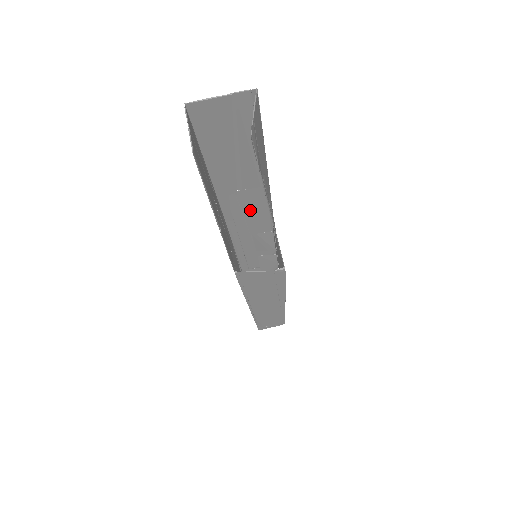
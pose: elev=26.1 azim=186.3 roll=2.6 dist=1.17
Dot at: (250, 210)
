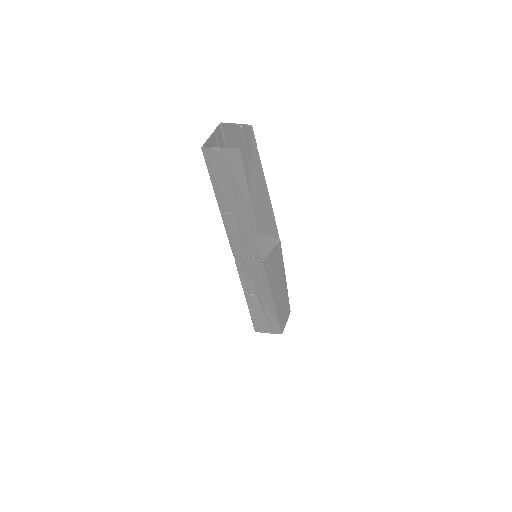
Dot at: occluded
